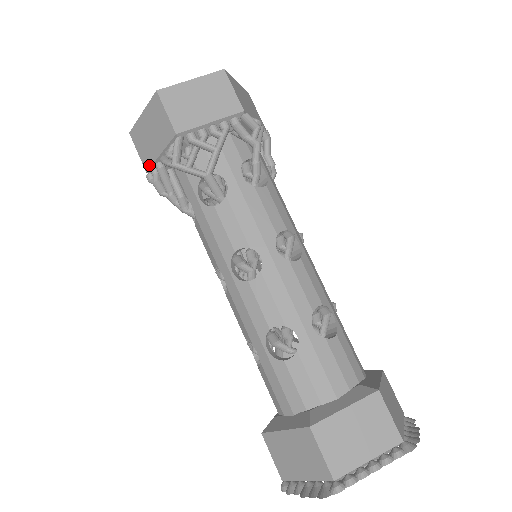
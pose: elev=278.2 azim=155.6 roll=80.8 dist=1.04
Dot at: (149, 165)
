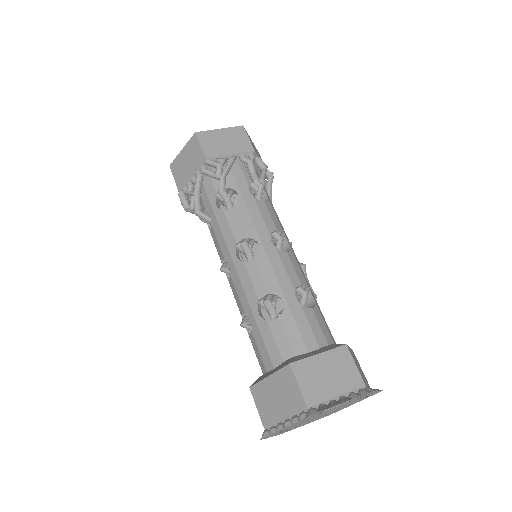
Dot at: occluded
